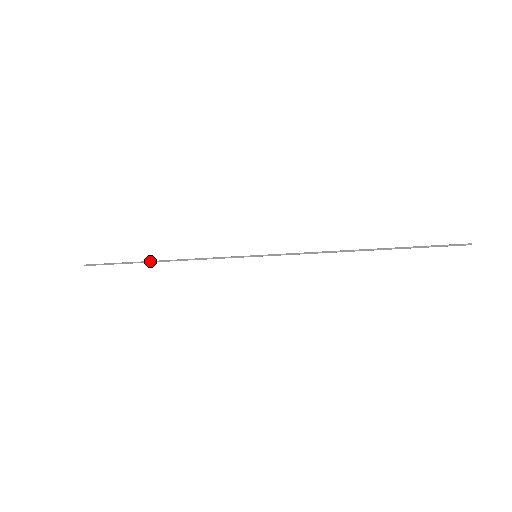
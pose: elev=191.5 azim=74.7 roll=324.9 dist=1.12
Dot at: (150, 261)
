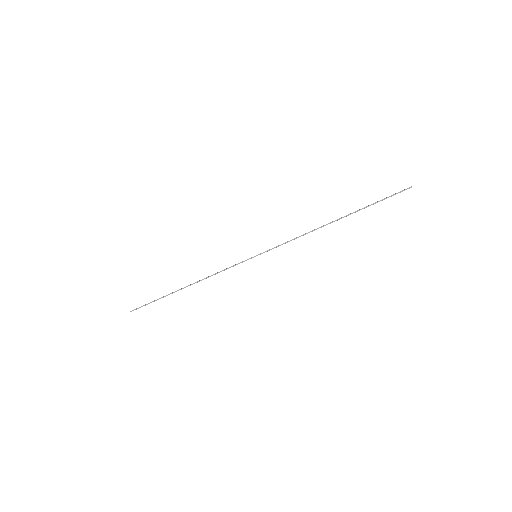
Dot at: occluded
